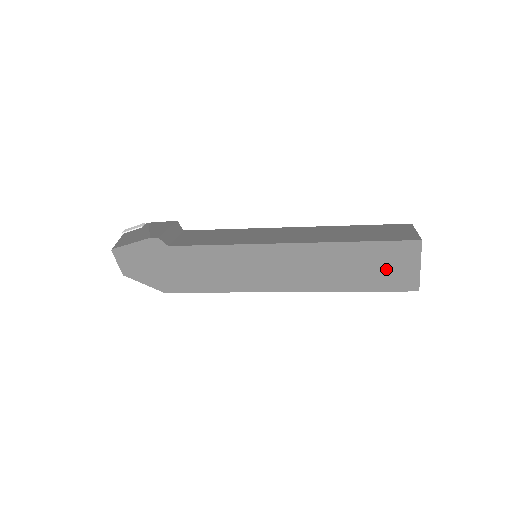
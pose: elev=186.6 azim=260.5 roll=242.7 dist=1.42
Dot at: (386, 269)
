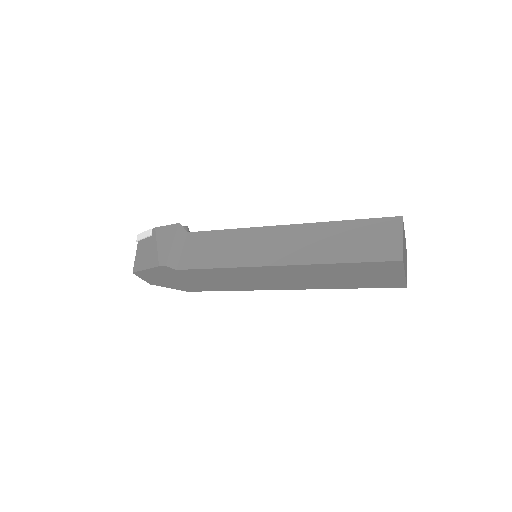
Dot at: (372, 277)
